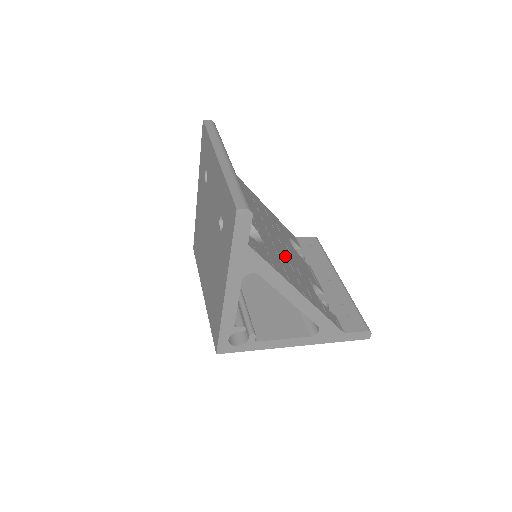
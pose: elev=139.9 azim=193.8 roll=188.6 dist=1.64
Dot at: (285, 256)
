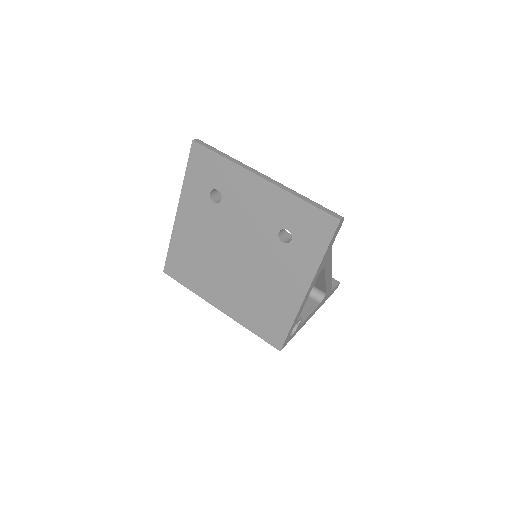
Dot at: occluded
